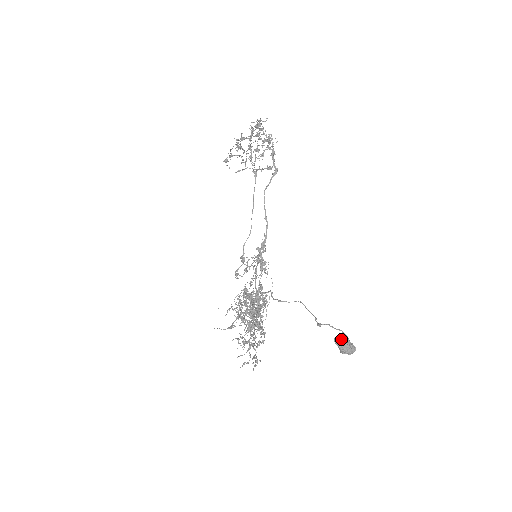
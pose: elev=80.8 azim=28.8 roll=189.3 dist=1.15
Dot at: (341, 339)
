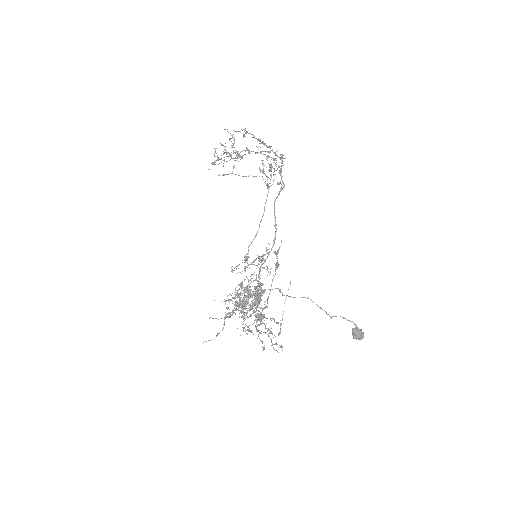
Dot at: (357, 328)
